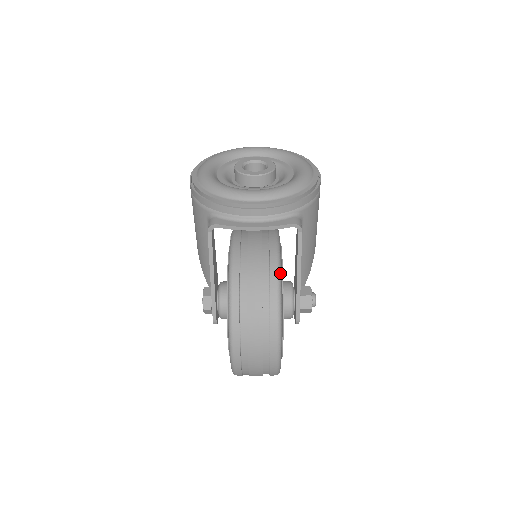
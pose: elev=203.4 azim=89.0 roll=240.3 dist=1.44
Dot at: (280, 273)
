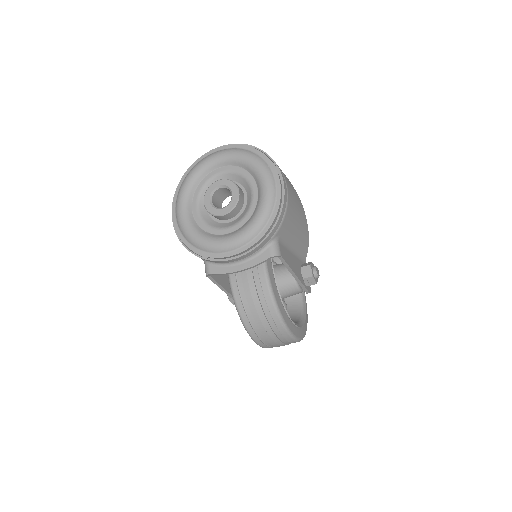
Dot at: (274, 299)
